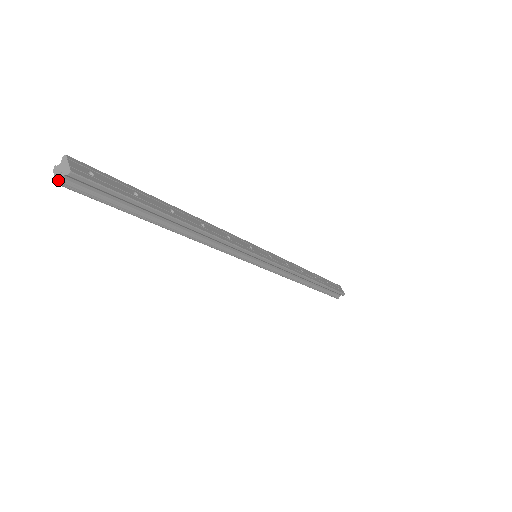
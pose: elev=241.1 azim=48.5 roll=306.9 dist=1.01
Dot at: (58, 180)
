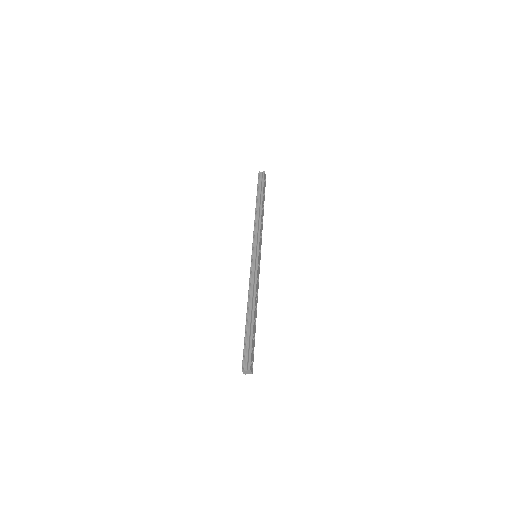
Dot at: (245, 374)
